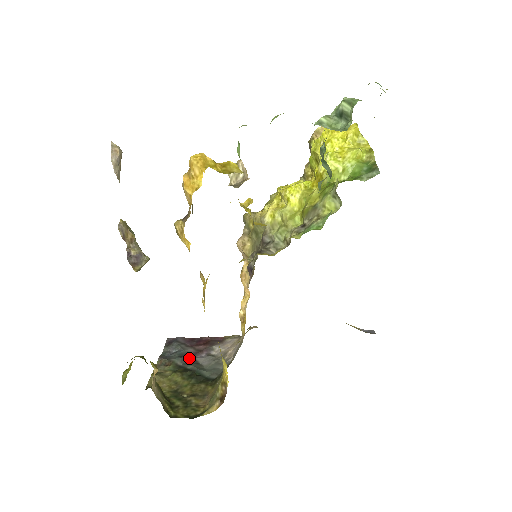
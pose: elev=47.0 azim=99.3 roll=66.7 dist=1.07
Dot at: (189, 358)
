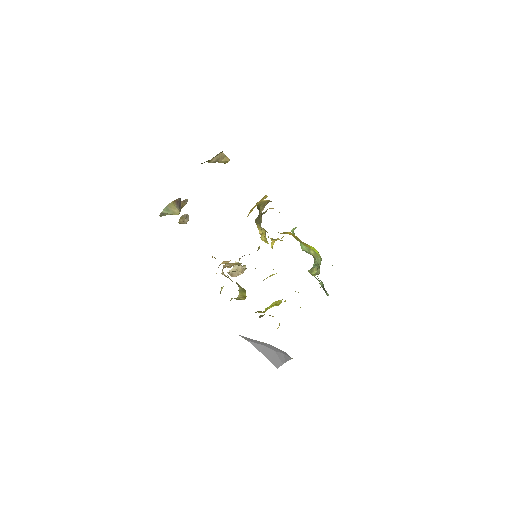
Dot at: occluded
